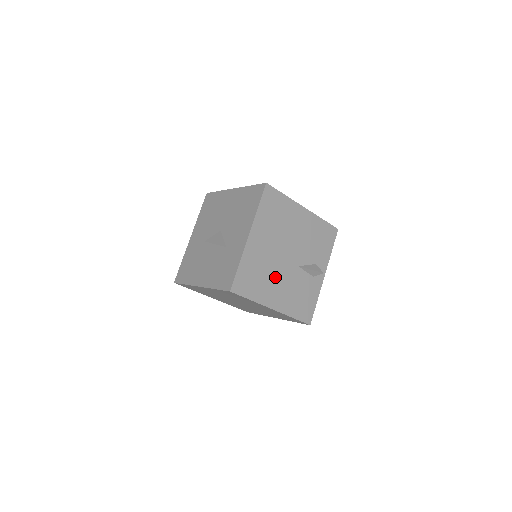
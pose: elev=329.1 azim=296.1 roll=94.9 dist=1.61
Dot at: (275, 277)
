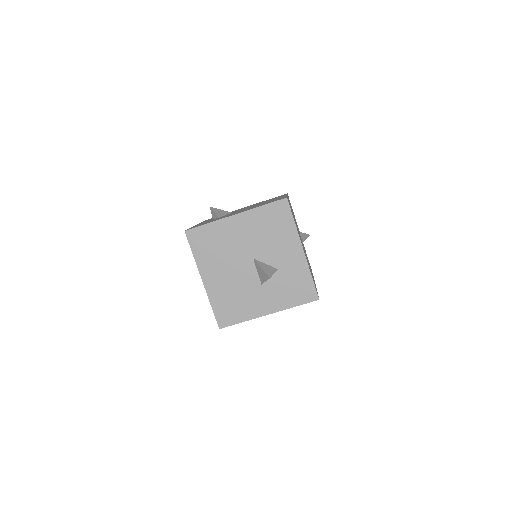
Dot at: occluded
